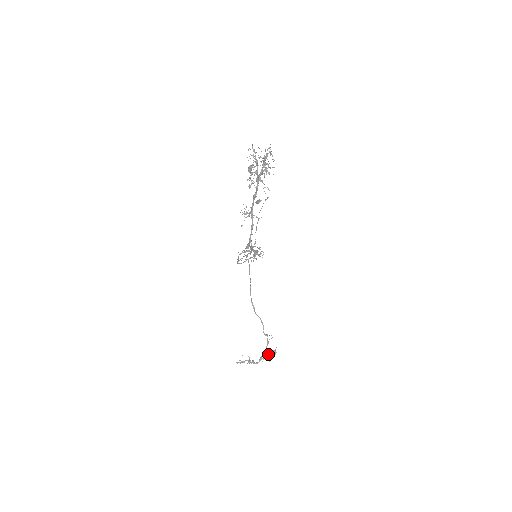
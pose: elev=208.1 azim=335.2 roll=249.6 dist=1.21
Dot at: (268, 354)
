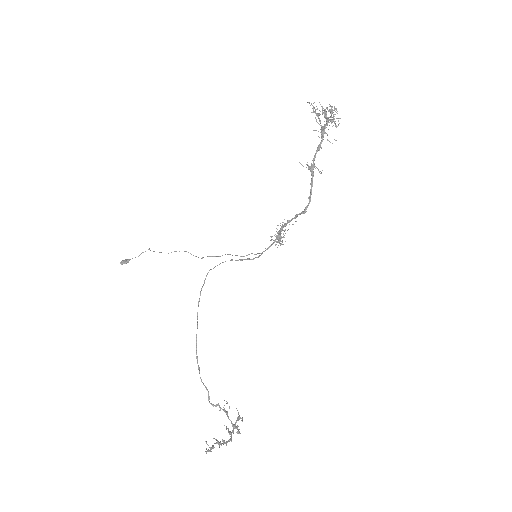
Dot at: (235, 424)
